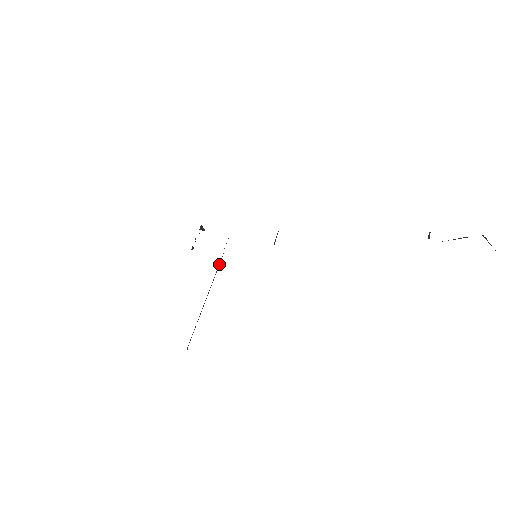
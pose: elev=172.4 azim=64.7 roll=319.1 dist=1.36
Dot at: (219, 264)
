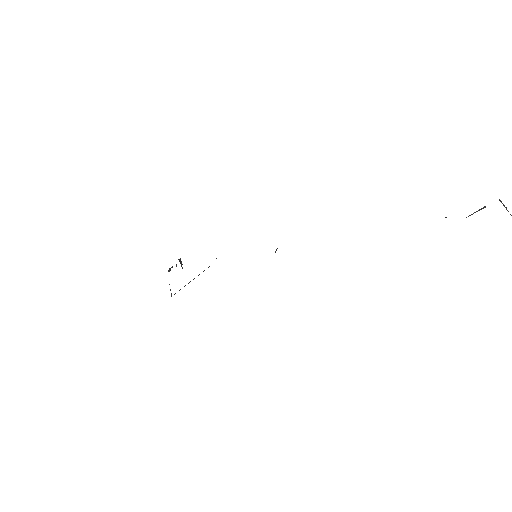
Dot at: (208, 267)
